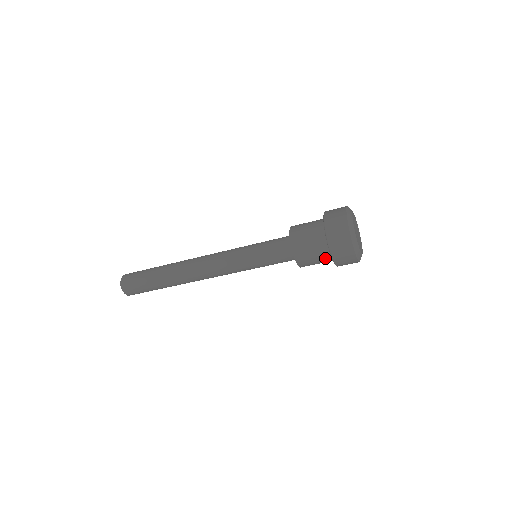
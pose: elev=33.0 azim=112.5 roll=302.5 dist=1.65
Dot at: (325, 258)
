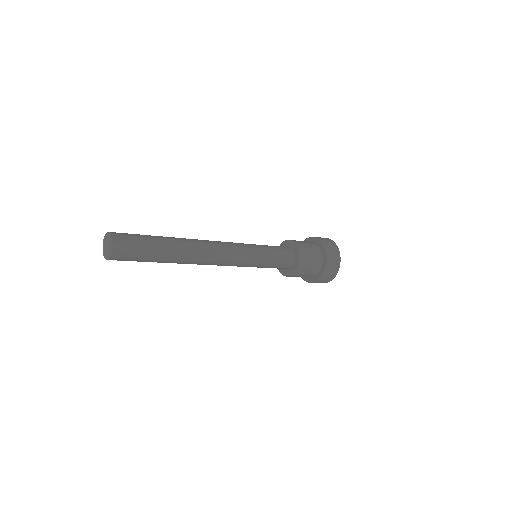
Dot at: (309, 276)
